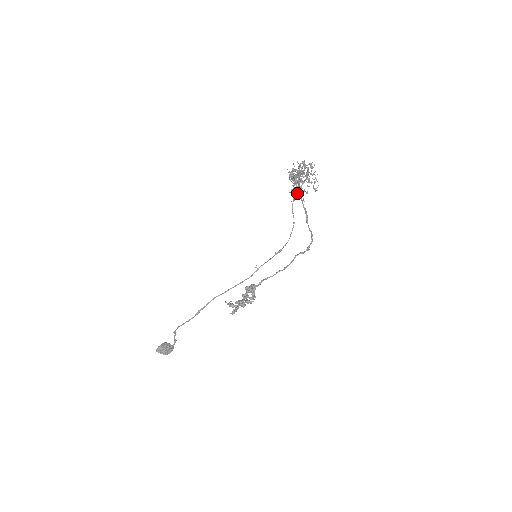
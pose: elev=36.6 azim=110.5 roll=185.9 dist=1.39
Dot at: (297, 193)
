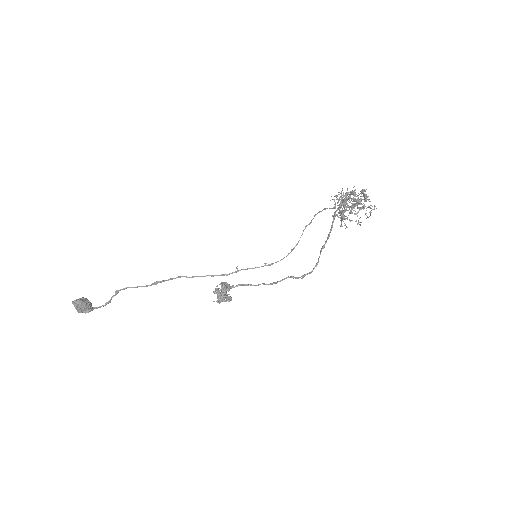
Dot at: (343, 216)
